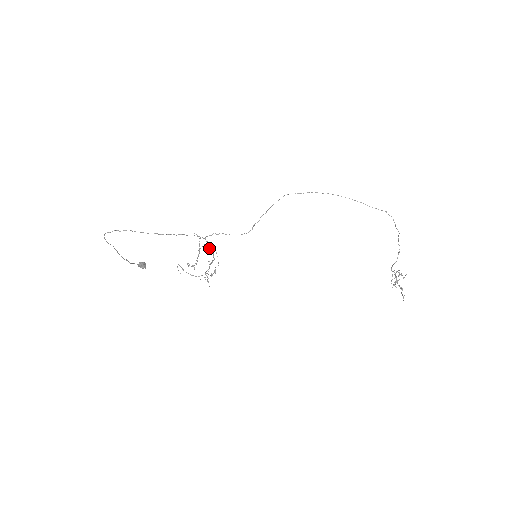
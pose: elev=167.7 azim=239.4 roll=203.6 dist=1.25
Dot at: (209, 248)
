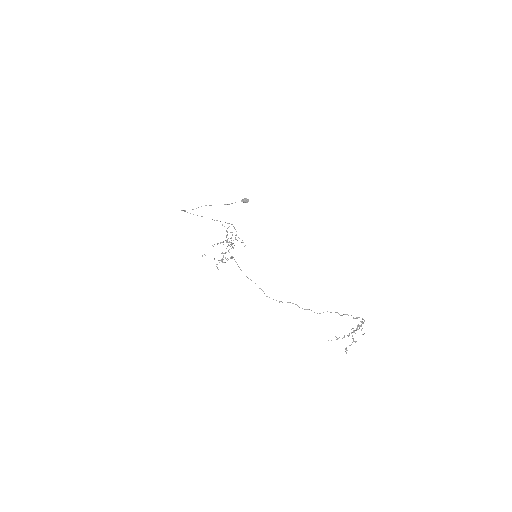
Dot at: (226, 241)
